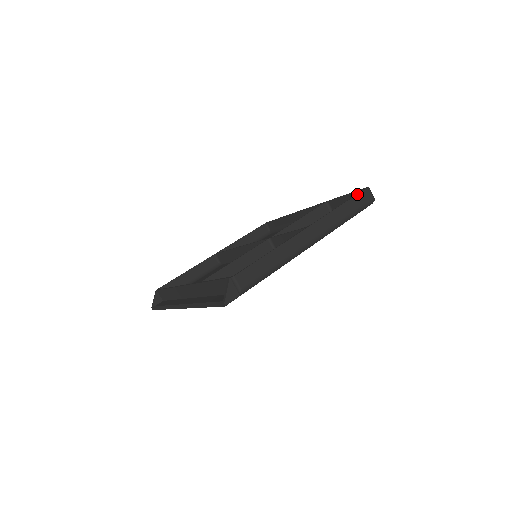
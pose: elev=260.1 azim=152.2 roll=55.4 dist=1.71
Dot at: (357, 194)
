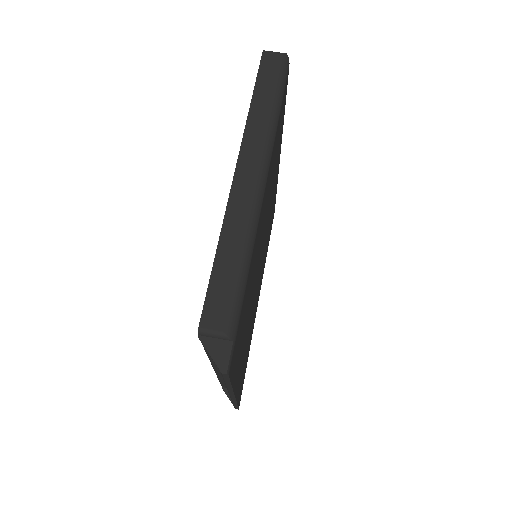
Dot at: (257, 73)
